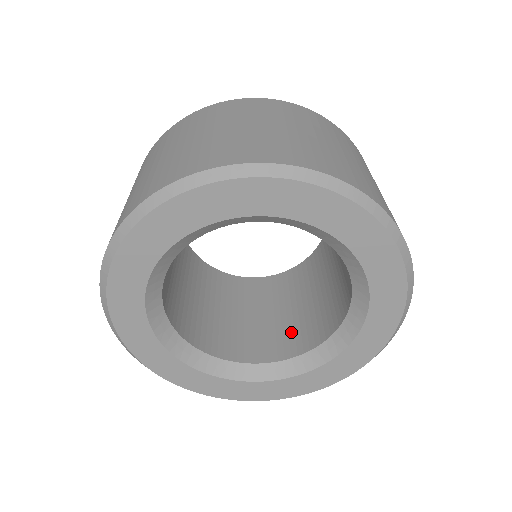
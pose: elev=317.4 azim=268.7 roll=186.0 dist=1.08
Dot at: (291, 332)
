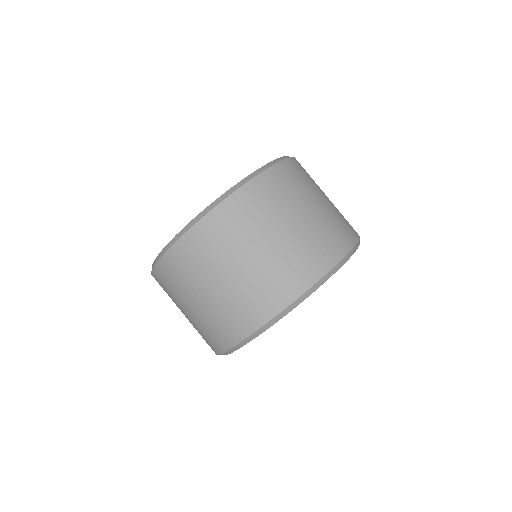
Dot at: occluded
